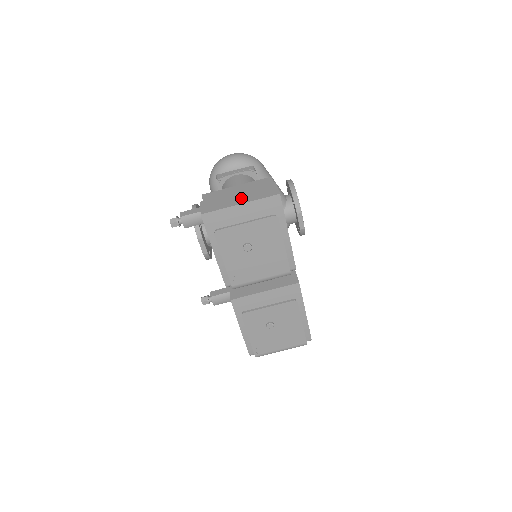
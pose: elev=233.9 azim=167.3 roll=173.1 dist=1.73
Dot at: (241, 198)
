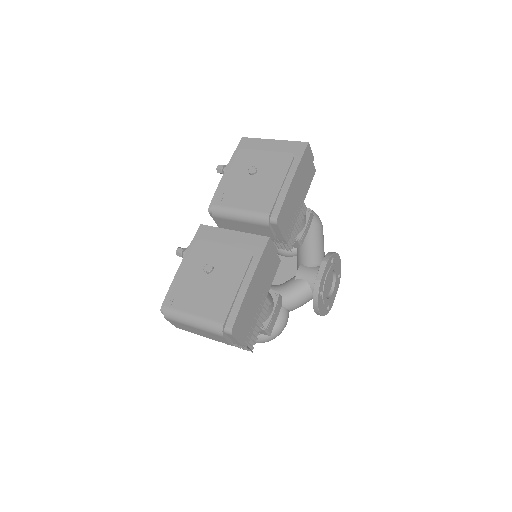
Dot at: occluded
